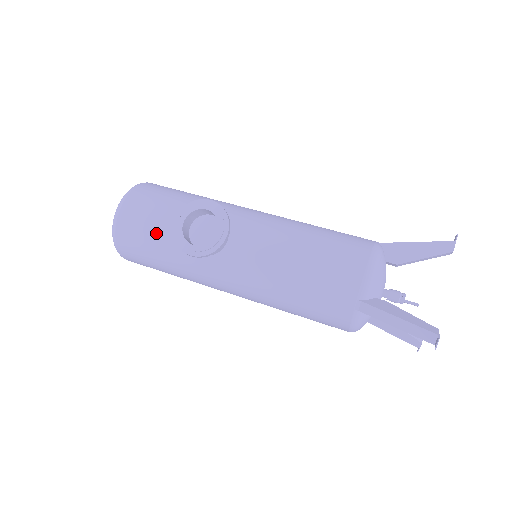
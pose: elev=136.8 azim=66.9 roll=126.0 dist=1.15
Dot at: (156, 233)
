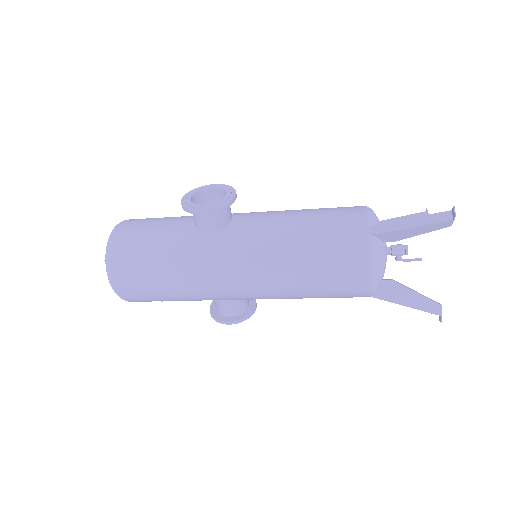
Dot at: (157, 231)
